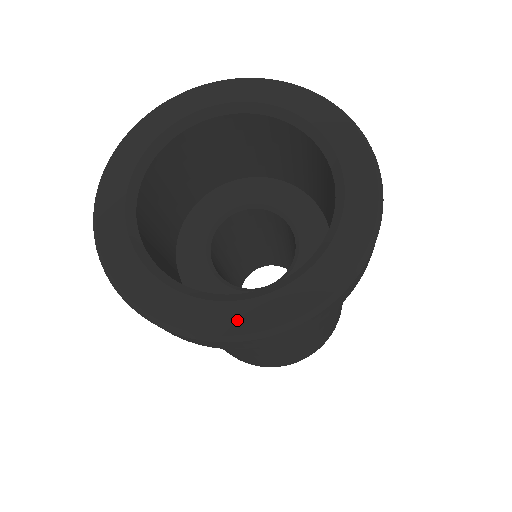
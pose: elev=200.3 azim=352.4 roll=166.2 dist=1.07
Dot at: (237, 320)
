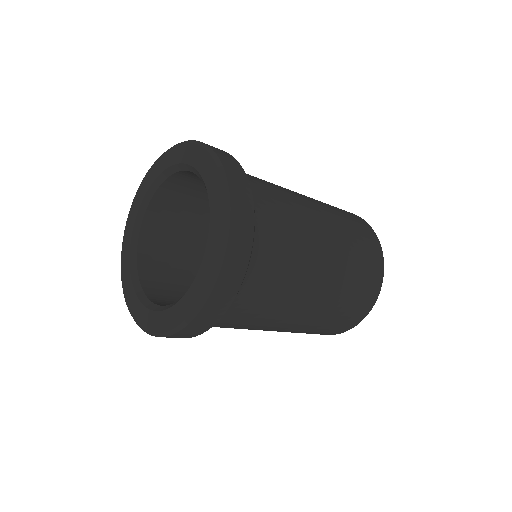
Dot at: (197, 293)
